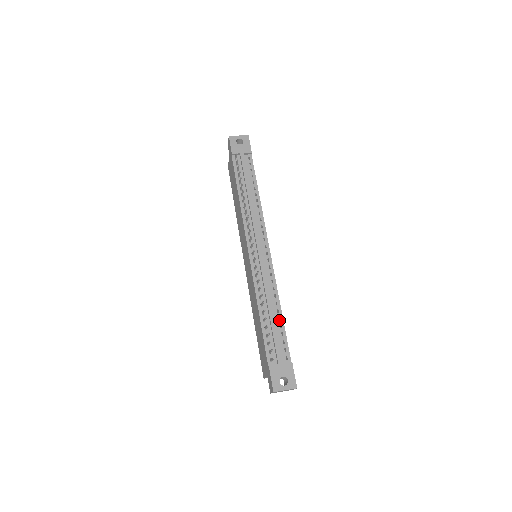
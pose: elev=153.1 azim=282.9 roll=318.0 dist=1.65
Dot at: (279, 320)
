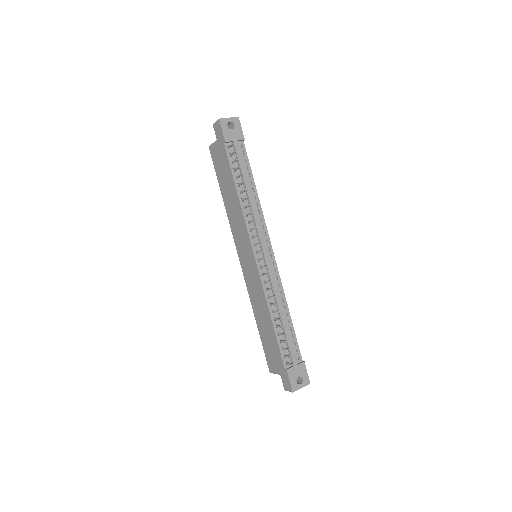
Dot at: (289, 323)
